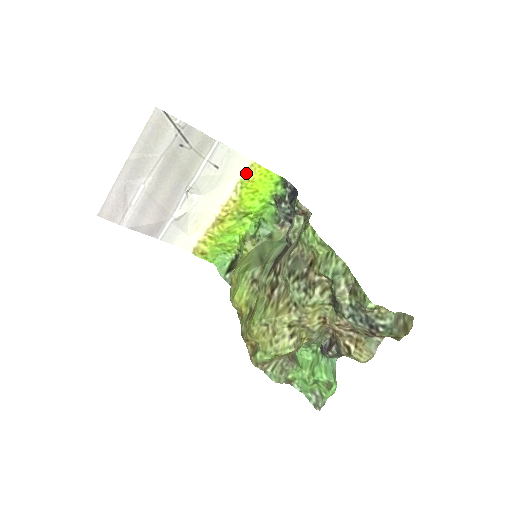
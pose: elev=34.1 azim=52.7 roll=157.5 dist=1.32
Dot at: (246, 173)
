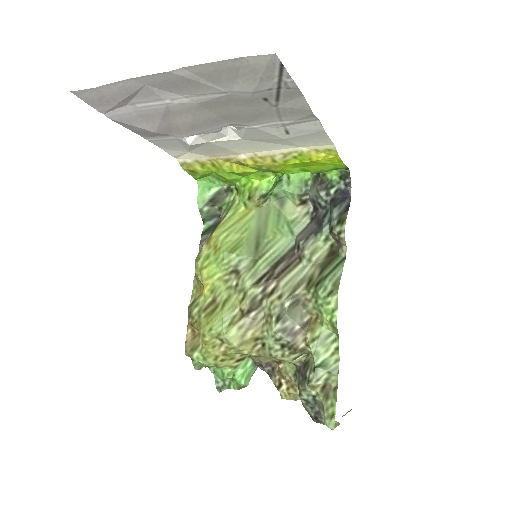
Dot at: (315, 151)
